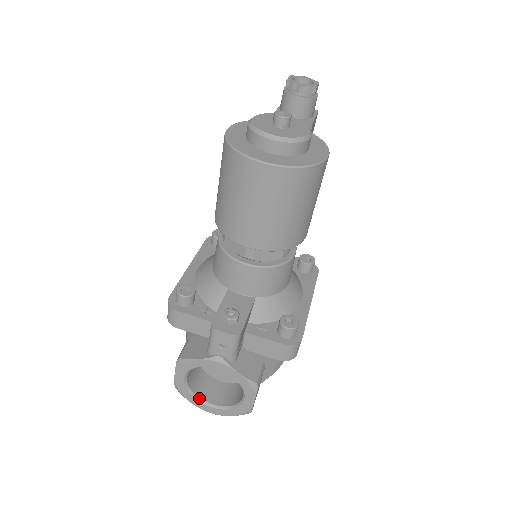
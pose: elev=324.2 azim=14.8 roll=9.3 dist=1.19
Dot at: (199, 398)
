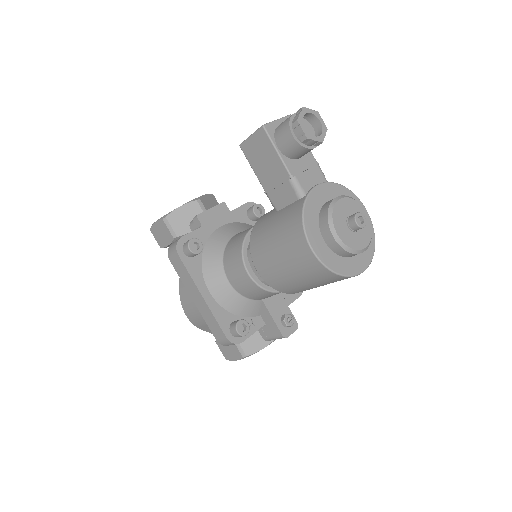
Dot at: occluded
